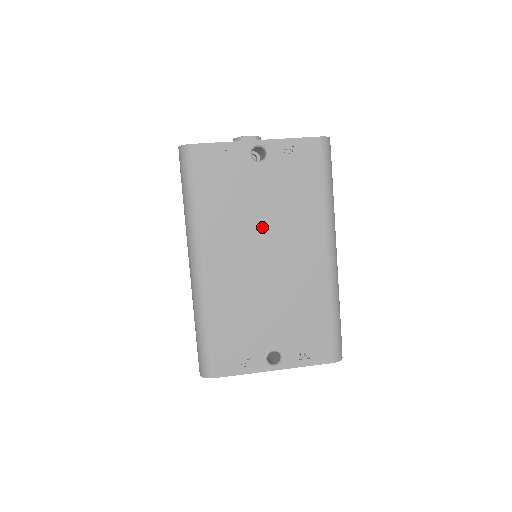
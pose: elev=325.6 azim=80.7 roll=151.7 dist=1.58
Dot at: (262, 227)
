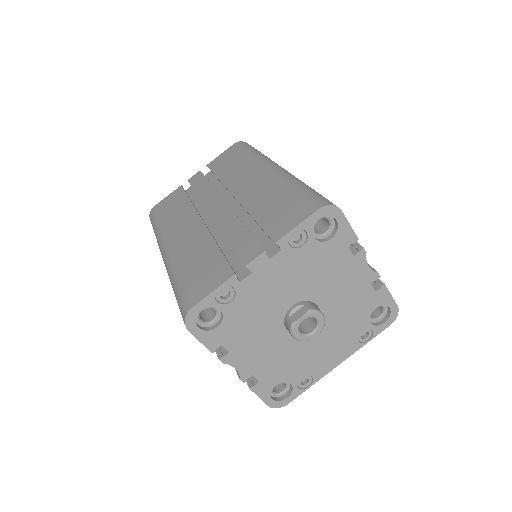
Dot at: occluded
